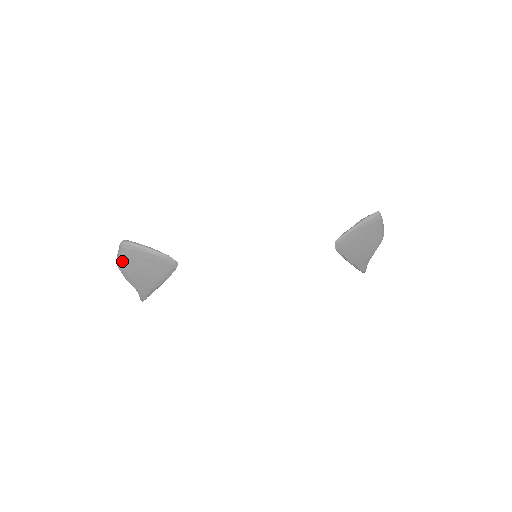
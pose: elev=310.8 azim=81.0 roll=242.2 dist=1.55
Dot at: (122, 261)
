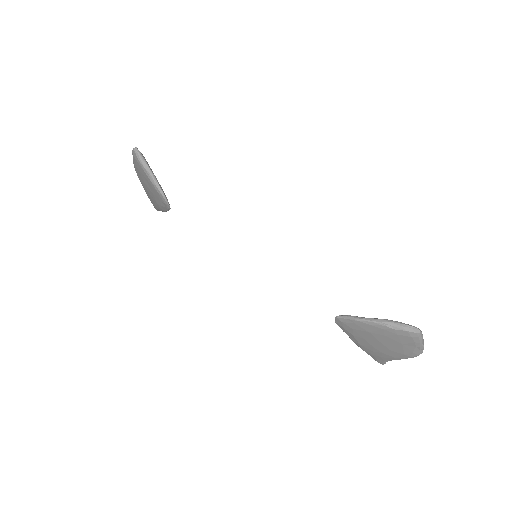
Dot at: (135, 165)
